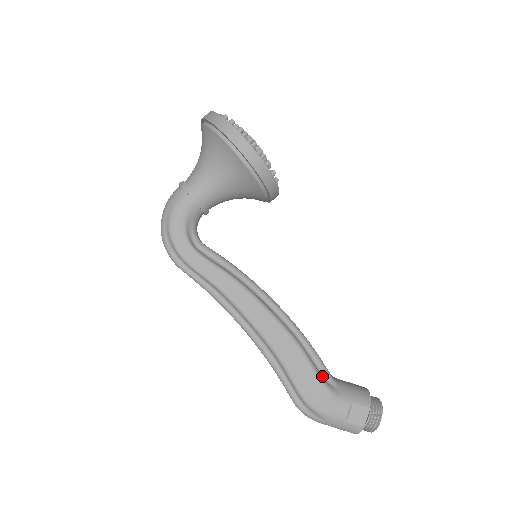
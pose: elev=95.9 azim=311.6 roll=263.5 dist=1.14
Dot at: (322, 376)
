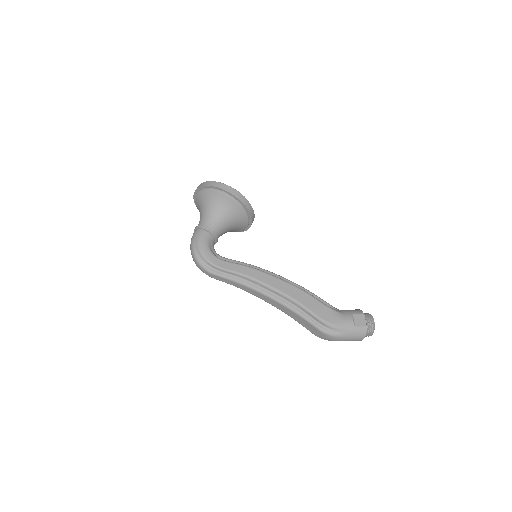
Dot at: (327, 306)
